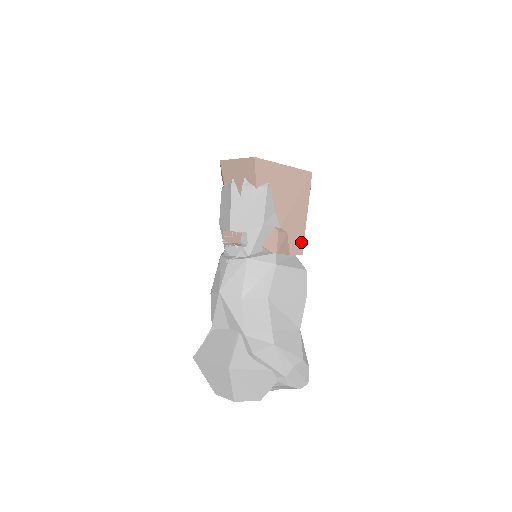
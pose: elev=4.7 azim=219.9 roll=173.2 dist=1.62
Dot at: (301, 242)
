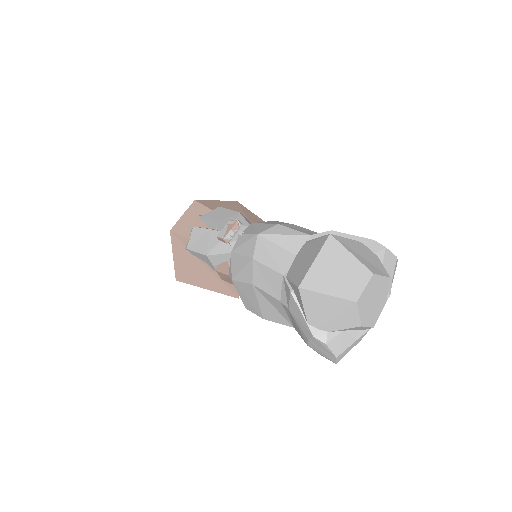
Dot at: occluded
